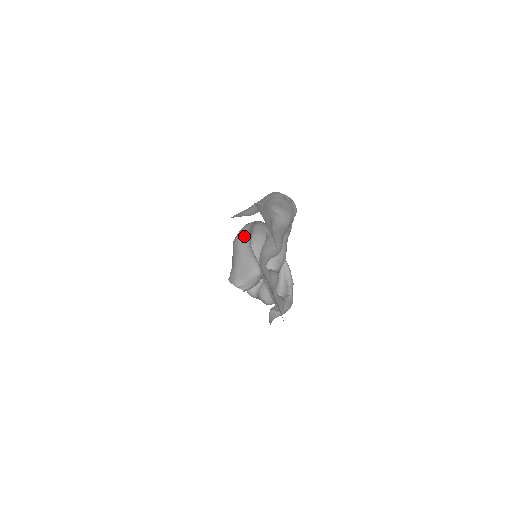
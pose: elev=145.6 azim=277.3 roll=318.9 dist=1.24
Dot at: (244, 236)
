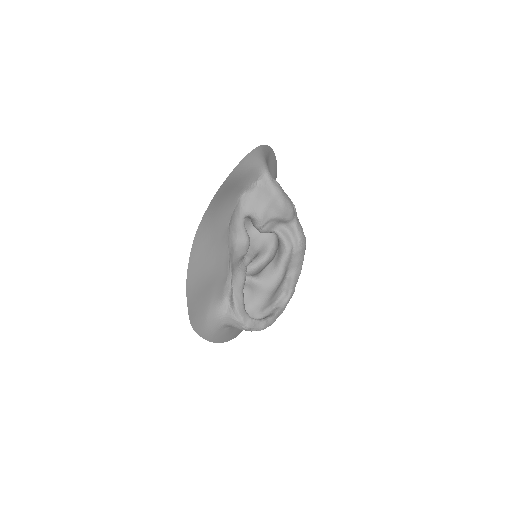
Dot at: (261, 236)
